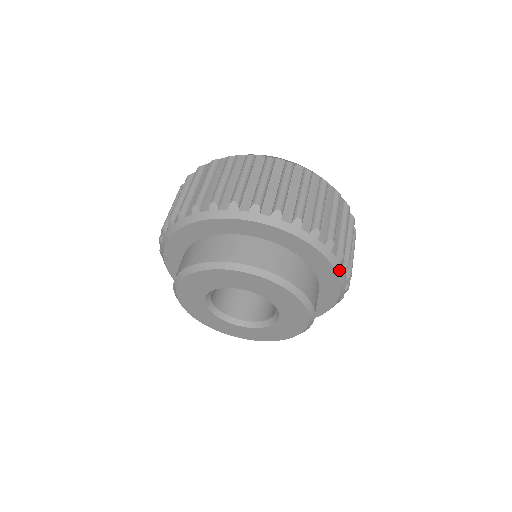
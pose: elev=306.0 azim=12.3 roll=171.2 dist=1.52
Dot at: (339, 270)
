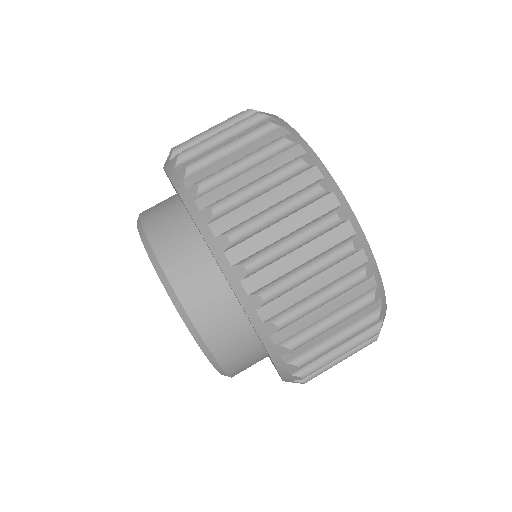
Dot at: occluded
